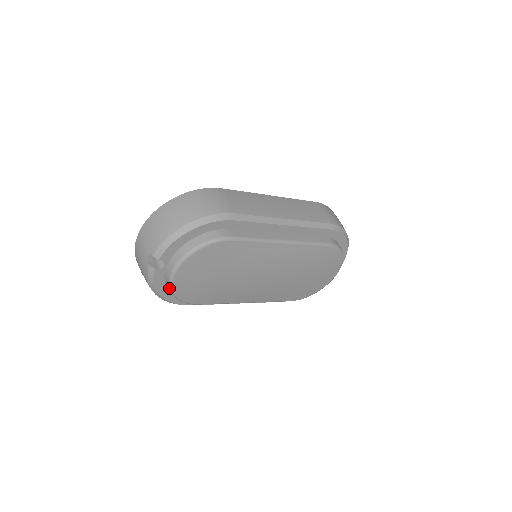
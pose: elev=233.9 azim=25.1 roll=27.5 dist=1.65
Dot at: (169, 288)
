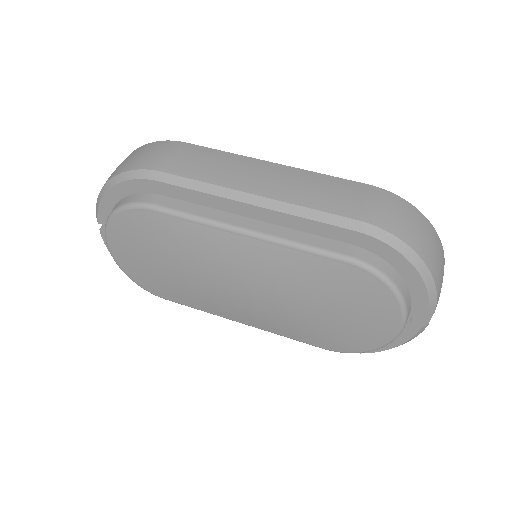
Dot at: occluded
